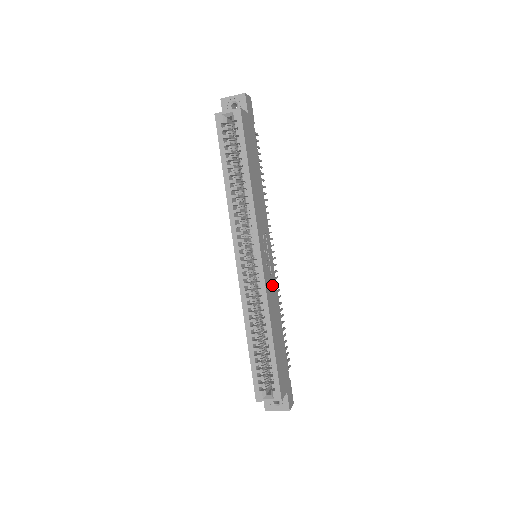
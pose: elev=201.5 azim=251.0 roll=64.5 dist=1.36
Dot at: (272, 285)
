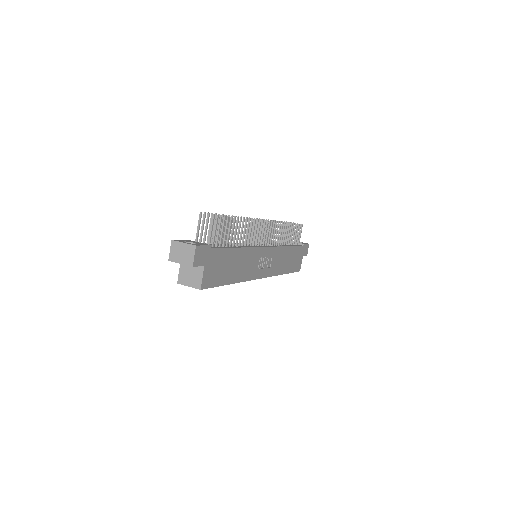
Dot at: (275, 258)
